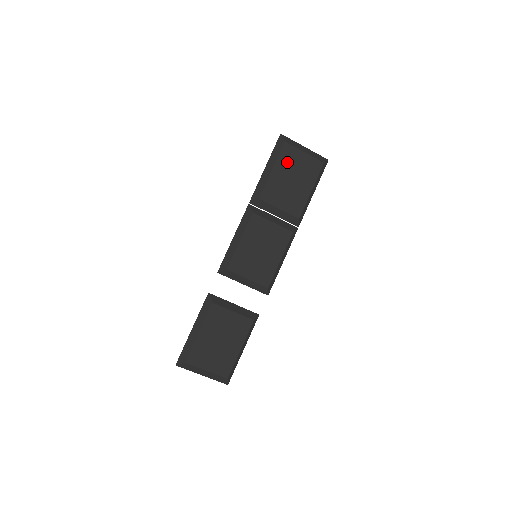
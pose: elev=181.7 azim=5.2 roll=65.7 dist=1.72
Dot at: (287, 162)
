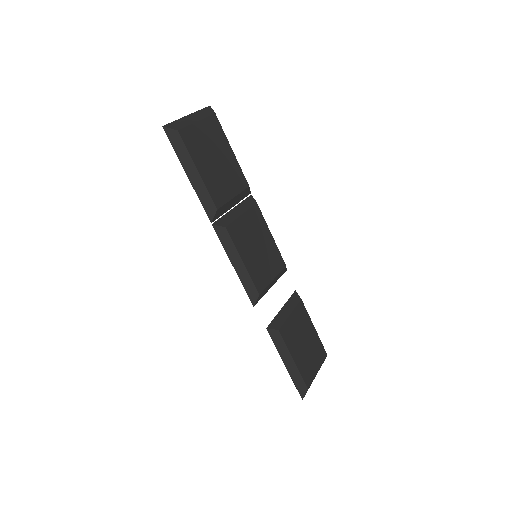
Dot at: (198, 148)
